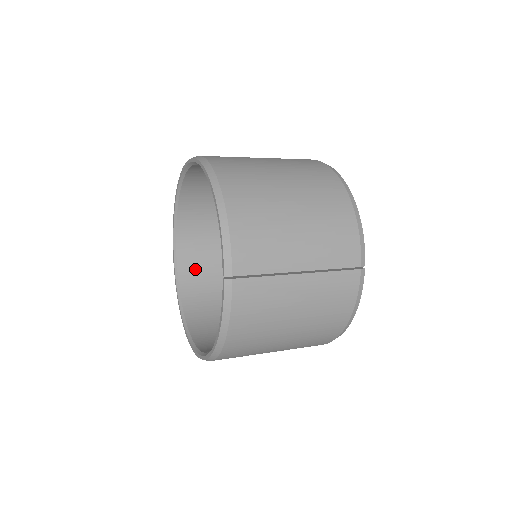
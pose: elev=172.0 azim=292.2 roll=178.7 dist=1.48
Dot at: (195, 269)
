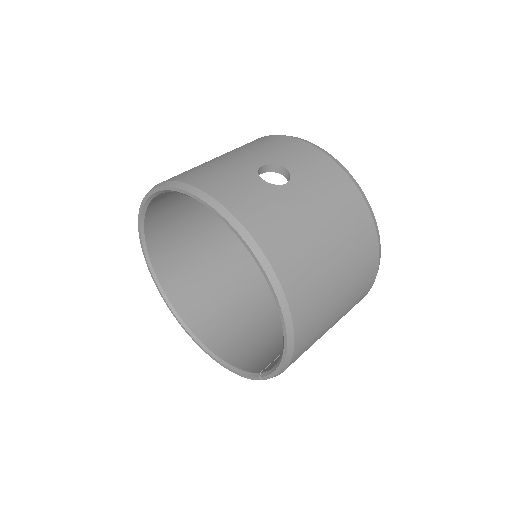
Dot at: (163, 206)
